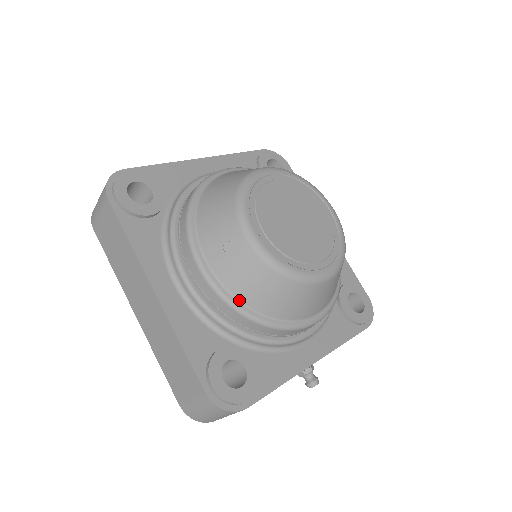
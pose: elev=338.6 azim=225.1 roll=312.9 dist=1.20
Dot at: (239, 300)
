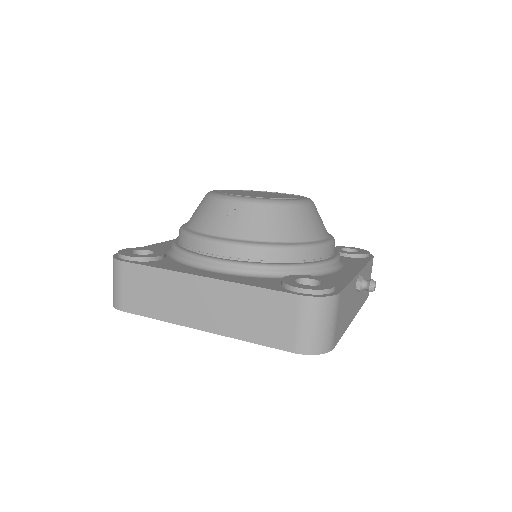
Dot at: (266, 241)
